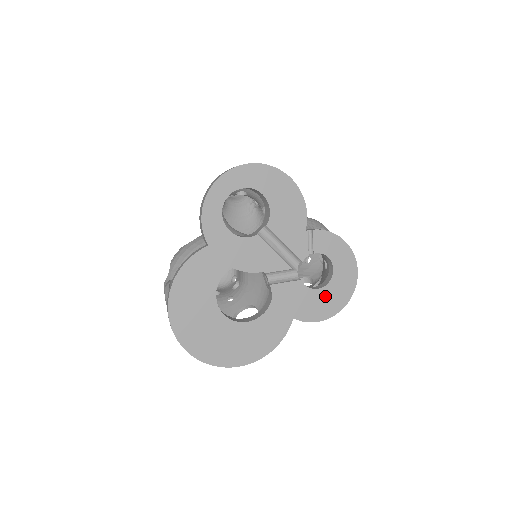
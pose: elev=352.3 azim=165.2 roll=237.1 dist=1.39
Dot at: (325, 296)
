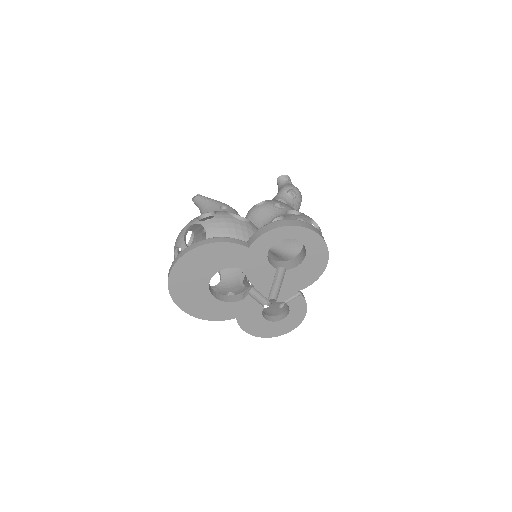
Dot at: (263, 325)
